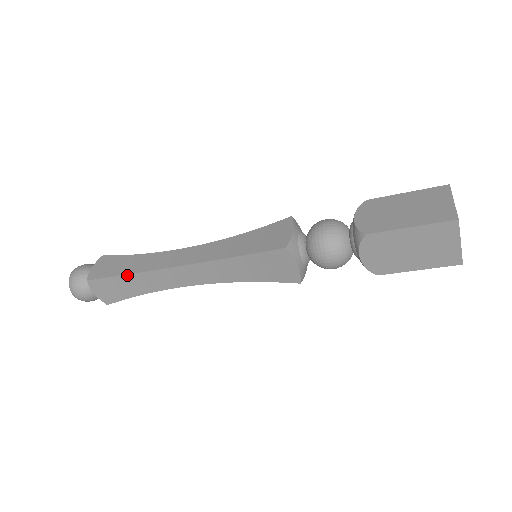
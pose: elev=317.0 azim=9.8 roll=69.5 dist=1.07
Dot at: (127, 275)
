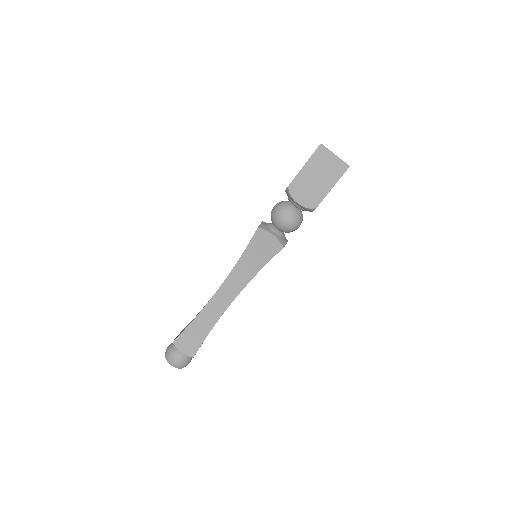
Dot at: (193, 321)
